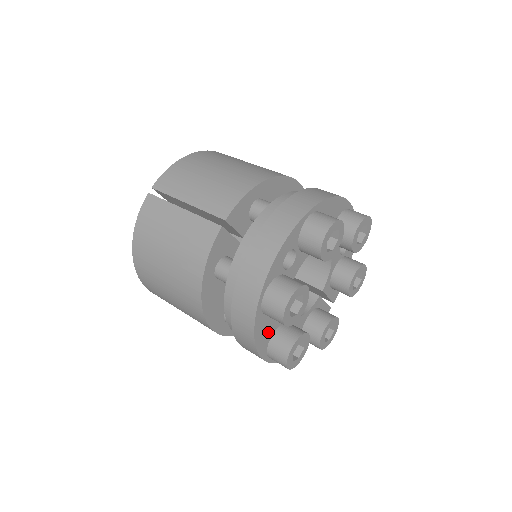
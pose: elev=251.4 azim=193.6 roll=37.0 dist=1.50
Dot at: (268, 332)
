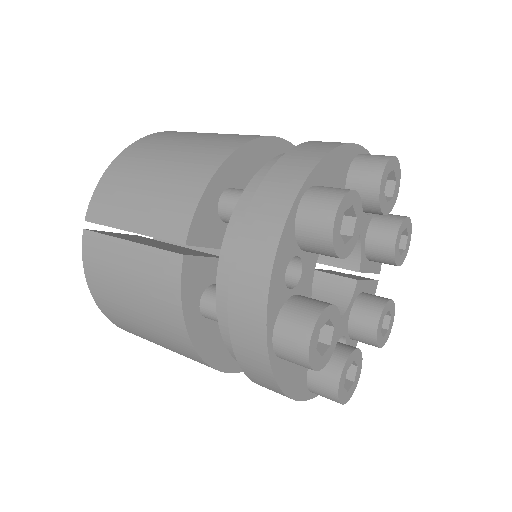
Dot at: (300, 370)
